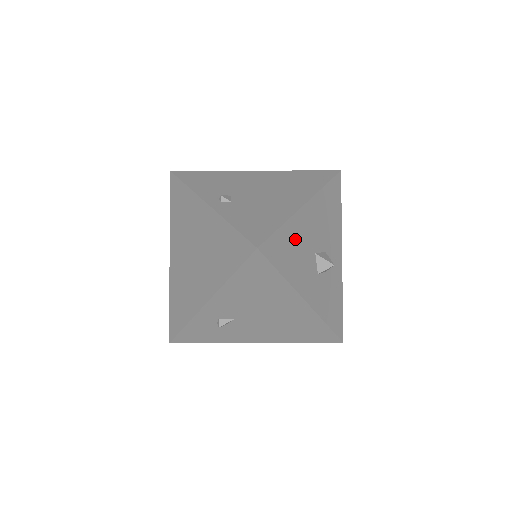
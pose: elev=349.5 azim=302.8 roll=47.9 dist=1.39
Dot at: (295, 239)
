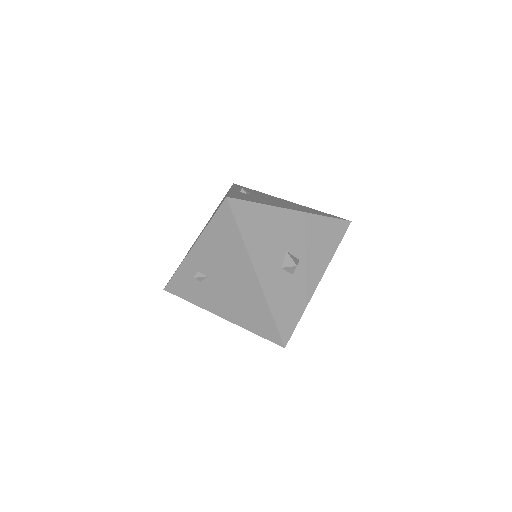
Dot at: (269, 223)
